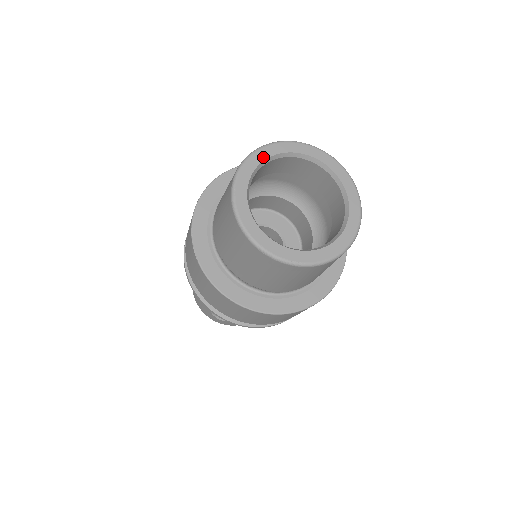
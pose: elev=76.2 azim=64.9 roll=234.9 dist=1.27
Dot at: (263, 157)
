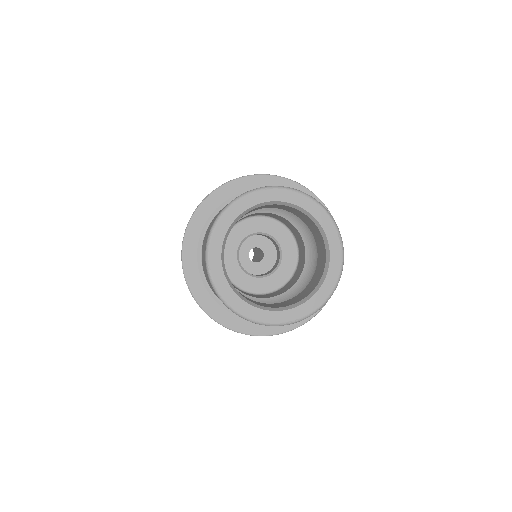
Dot at: (227, 224)
